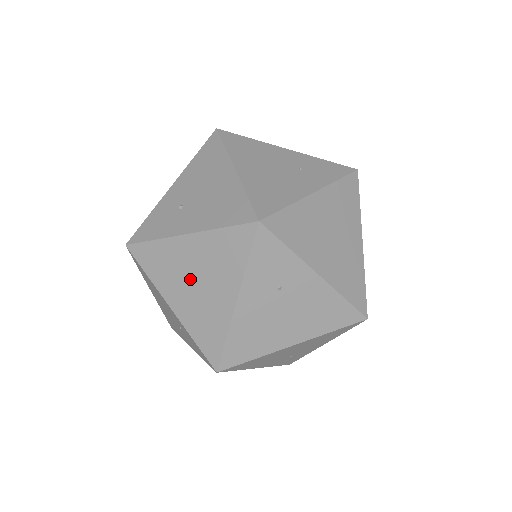
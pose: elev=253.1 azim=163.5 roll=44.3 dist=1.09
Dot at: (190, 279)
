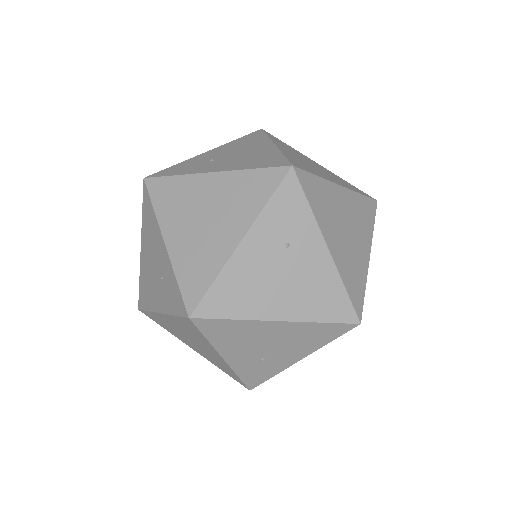
Dot at: (199, 215)
